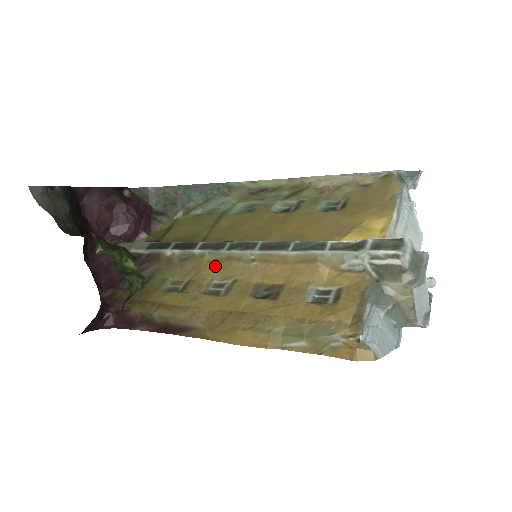
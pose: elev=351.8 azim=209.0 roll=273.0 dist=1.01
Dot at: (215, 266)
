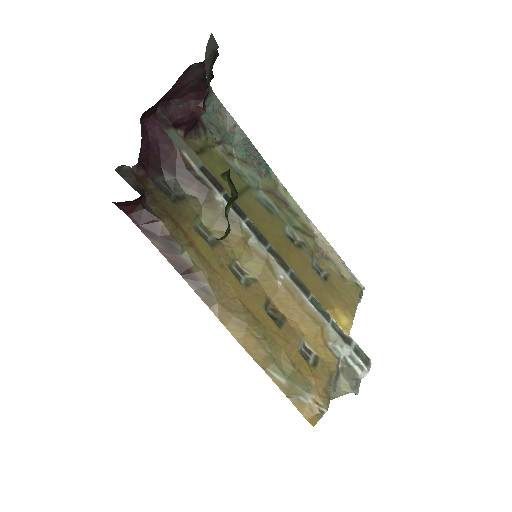
Dot at: (249, 252)
